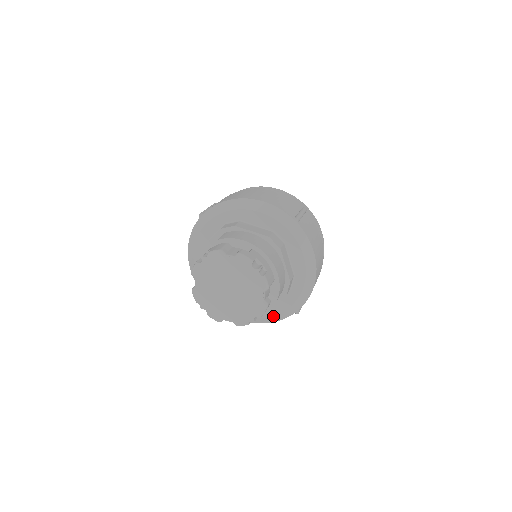
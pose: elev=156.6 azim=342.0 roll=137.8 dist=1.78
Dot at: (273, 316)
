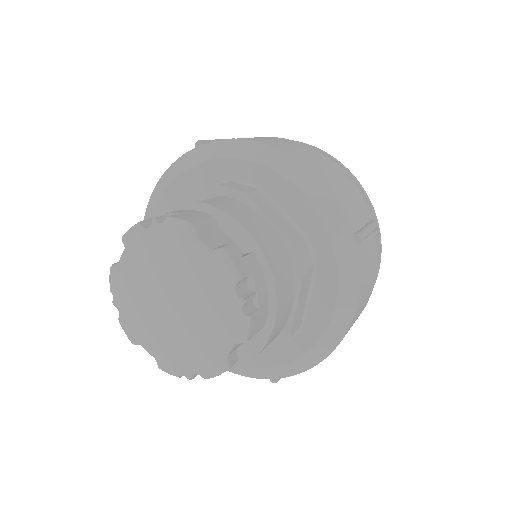
Dot at: (233, 365)
